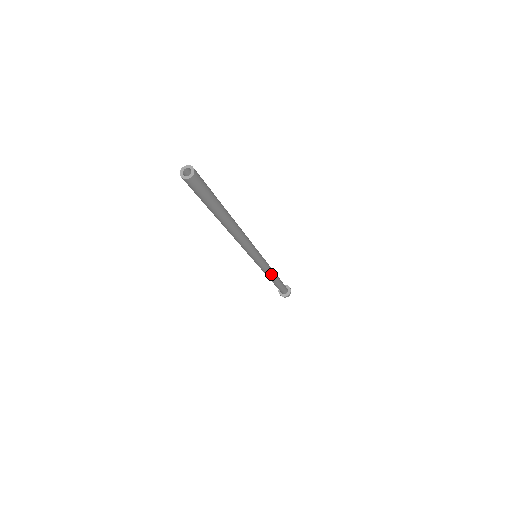
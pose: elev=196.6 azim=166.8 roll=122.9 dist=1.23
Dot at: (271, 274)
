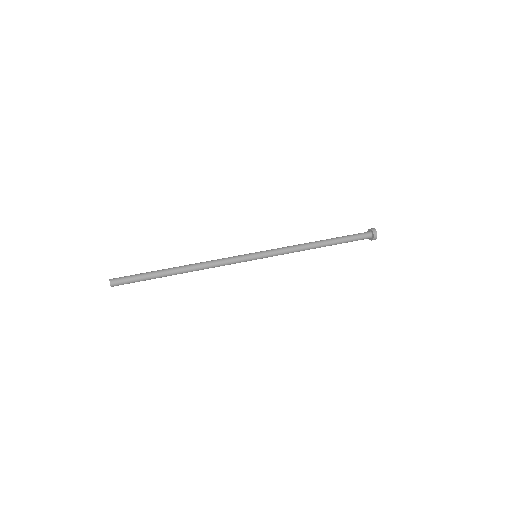
Dot at: (301, 250)
